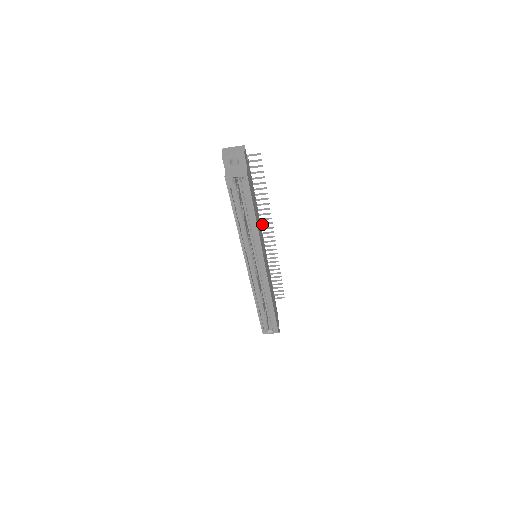
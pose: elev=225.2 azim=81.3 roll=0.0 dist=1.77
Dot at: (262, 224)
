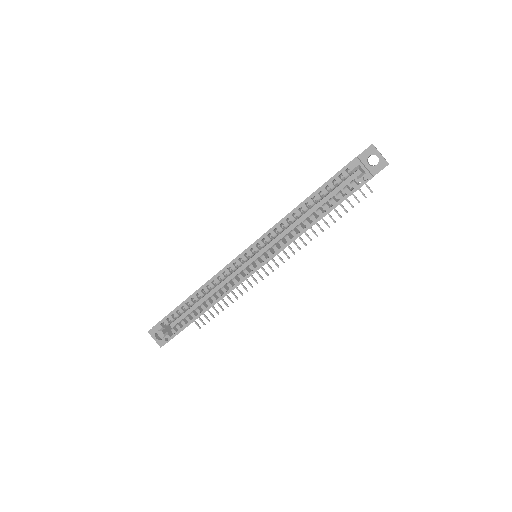
Dot at: occluded
